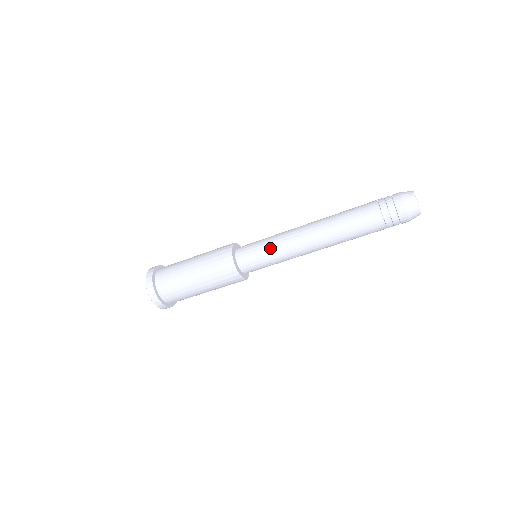
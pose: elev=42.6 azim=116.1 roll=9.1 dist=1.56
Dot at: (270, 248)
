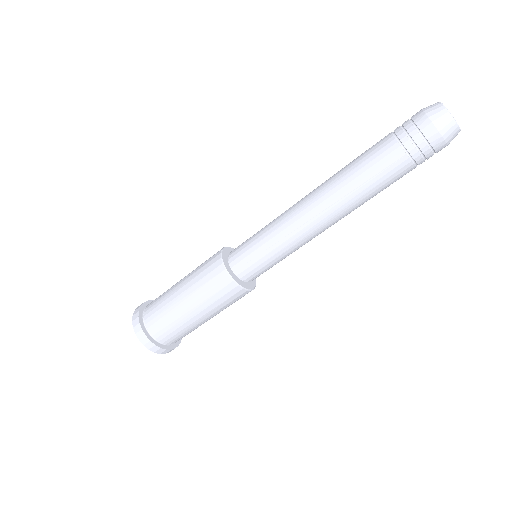
Dot at: (276, 251)
